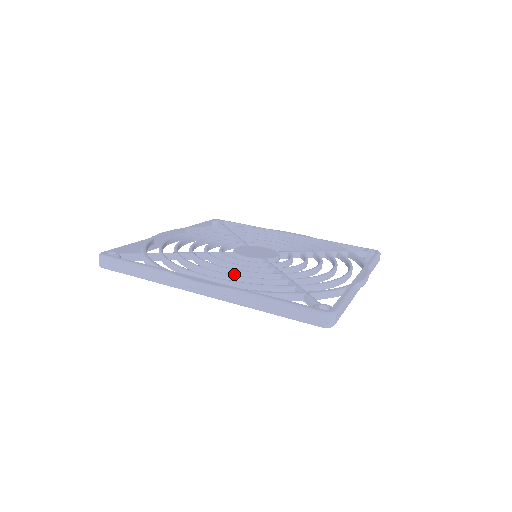
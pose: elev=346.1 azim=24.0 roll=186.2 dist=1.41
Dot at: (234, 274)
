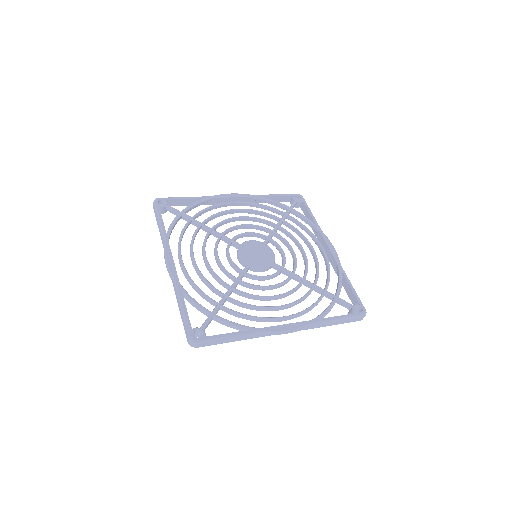
Dot at: (281, 298)
